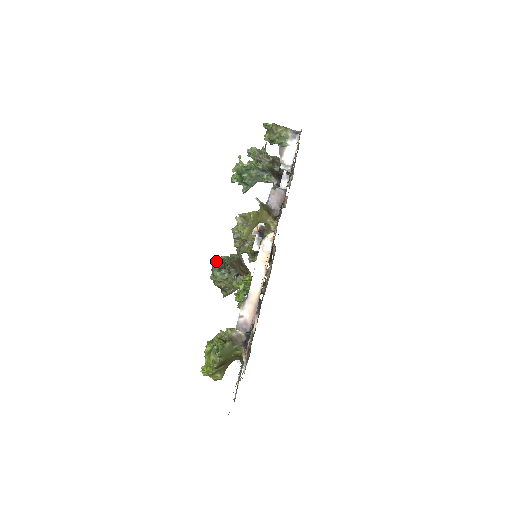
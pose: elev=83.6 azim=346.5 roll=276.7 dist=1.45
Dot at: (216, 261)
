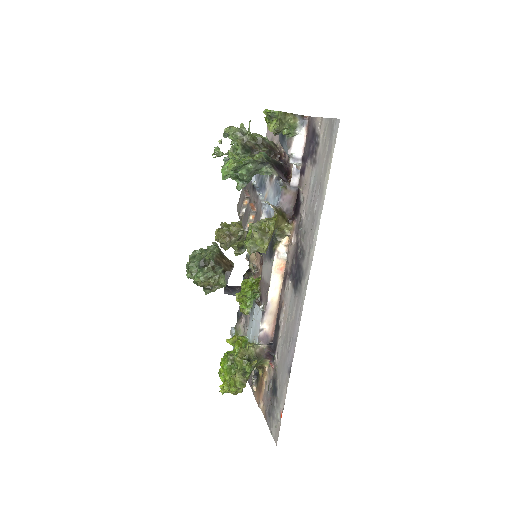
Dot at: (192, 258)
